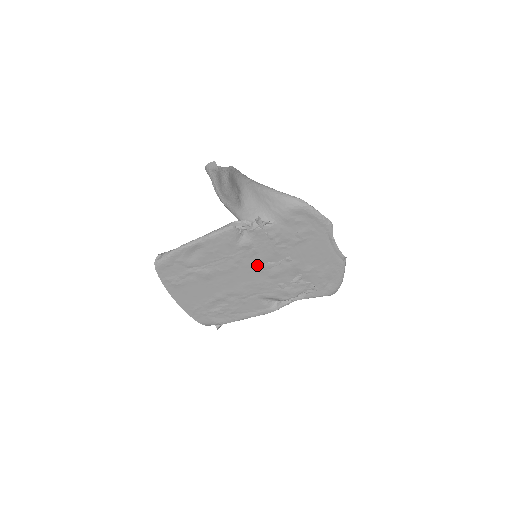
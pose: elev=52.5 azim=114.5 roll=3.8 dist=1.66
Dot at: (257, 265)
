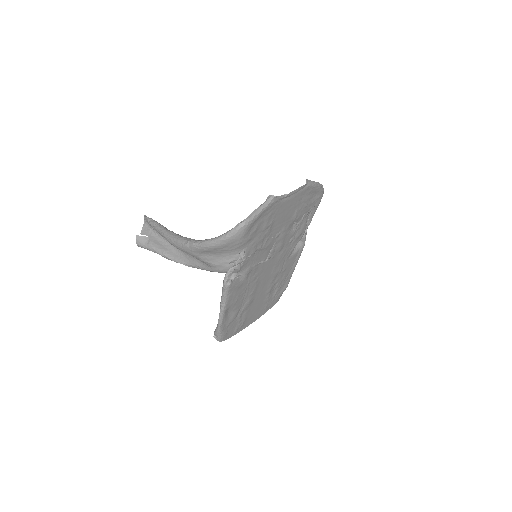
Dot at: (266, 262)
